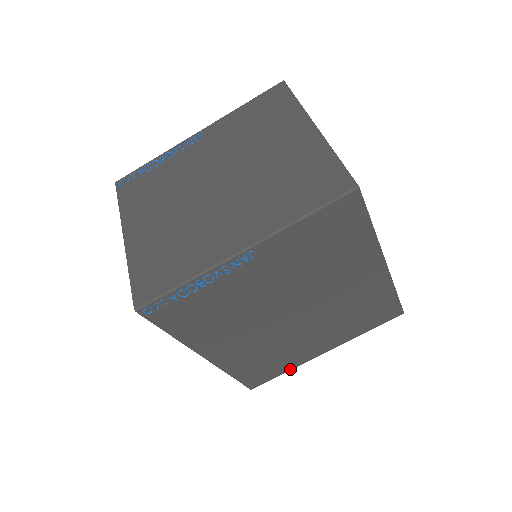
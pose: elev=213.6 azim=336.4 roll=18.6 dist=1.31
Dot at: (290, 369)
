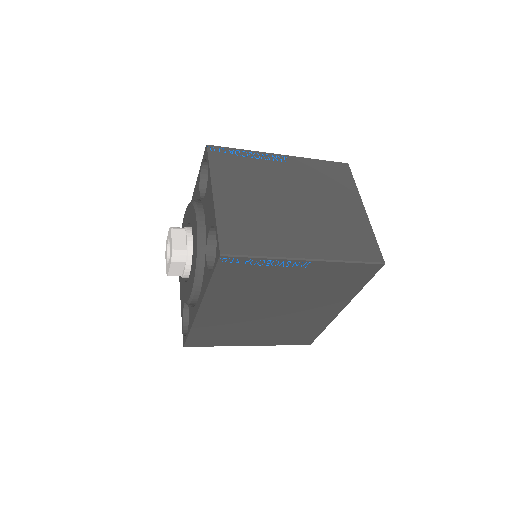
Dot at: (221, 345)
